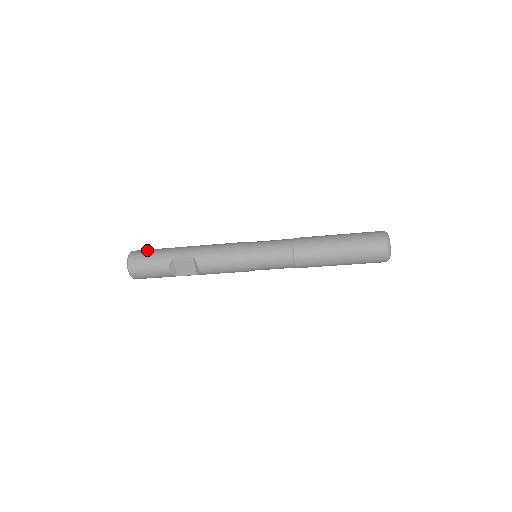
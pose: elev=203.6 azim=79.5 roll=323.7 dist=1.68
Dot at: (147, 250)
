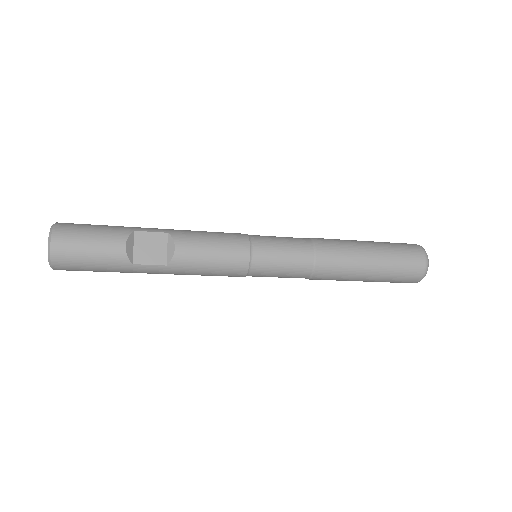
Dot at: occluded
